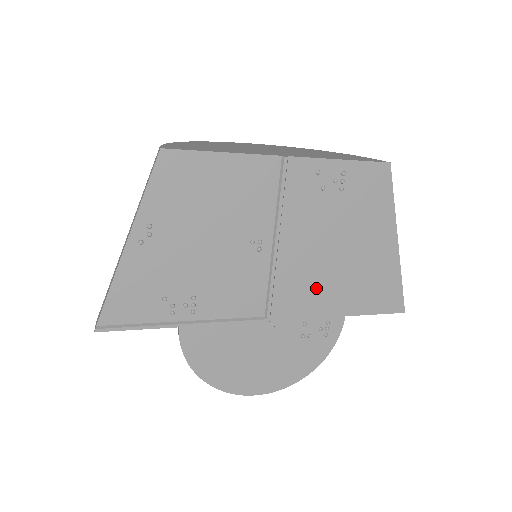
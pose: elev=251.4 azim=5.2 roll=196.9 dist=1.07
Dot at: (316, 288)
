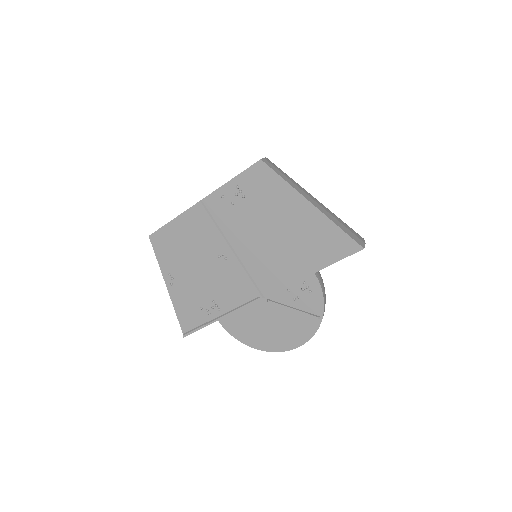
Dot at: (278, 264)
